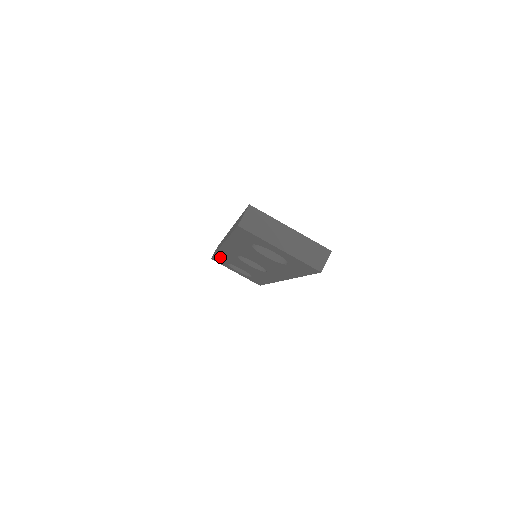
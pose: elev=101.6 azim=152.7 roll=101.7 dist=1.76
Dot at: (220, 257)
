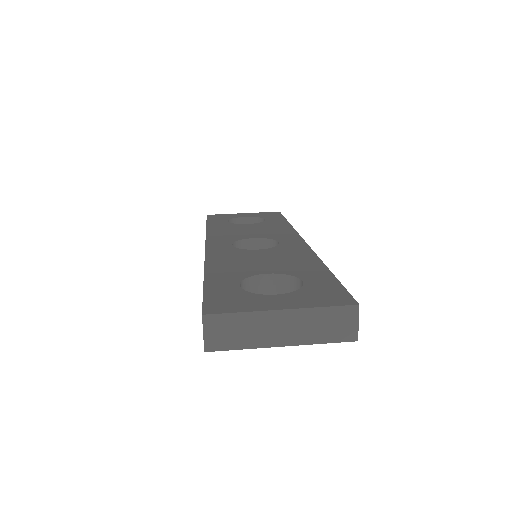
Dot at: occluded
